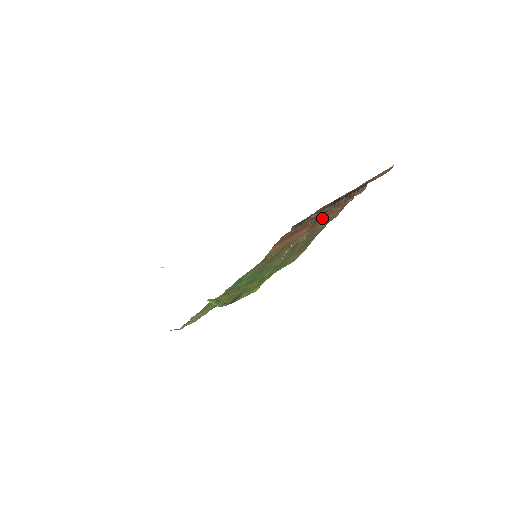
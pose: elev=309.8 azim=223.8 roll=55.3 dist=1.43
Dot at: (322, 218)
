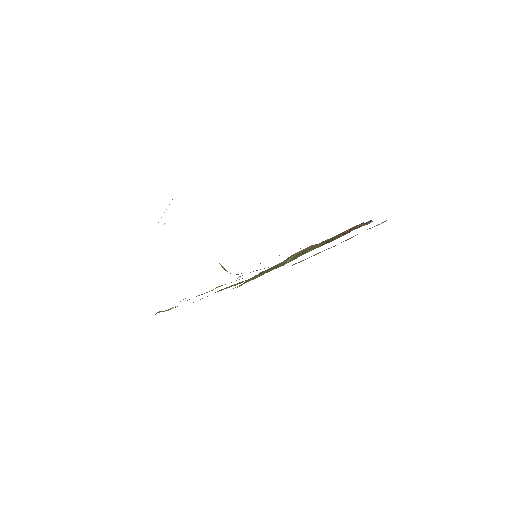
Dot at: occluded
